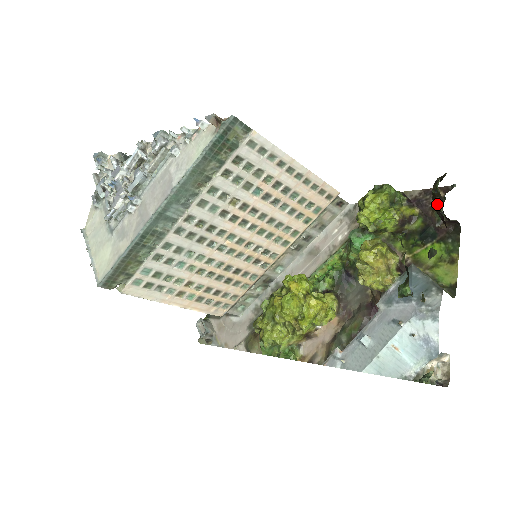
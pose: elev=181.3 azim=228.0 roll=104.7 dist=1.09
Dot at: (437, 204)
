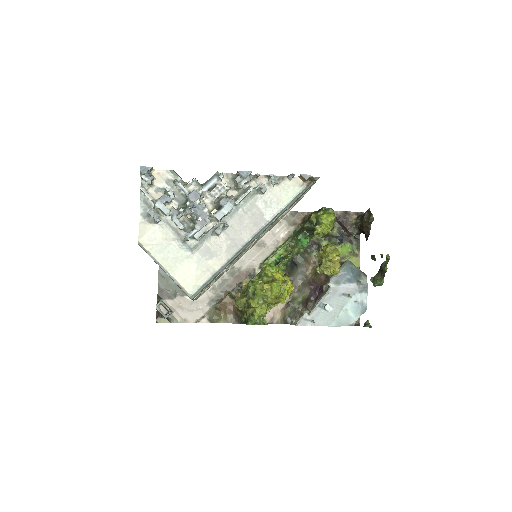
Dot at: (366, 227)
